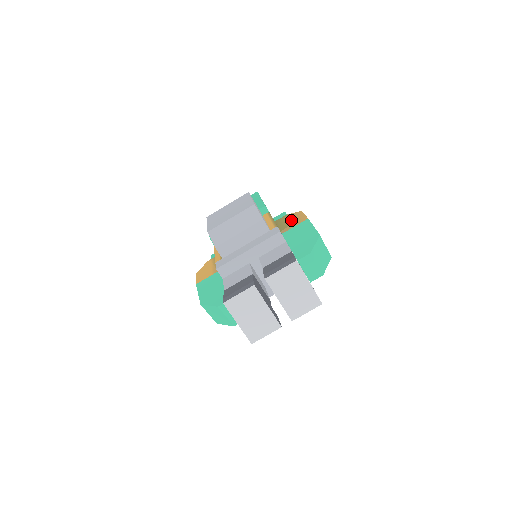
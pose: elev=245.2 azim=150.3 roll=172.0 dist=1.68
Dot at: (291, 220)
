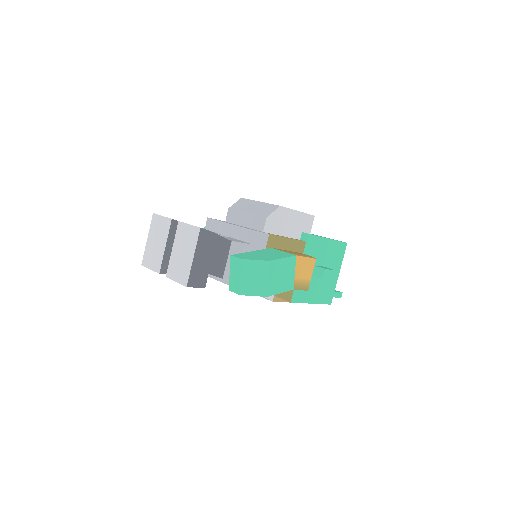
Dot at: occluded
